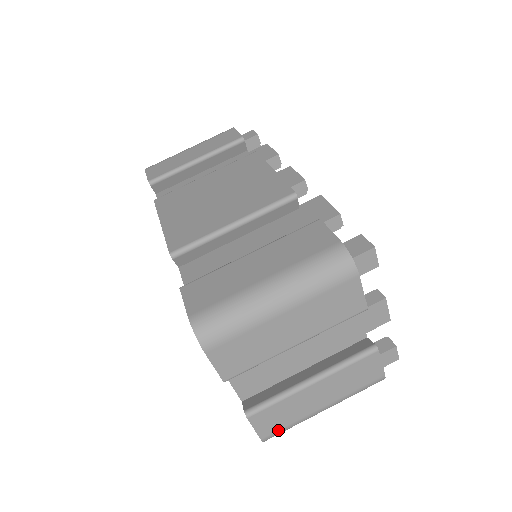
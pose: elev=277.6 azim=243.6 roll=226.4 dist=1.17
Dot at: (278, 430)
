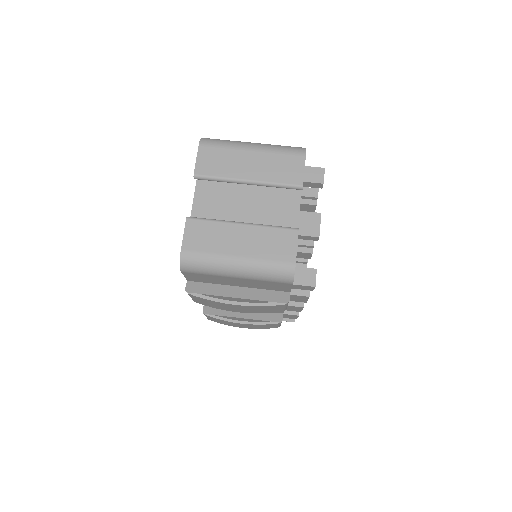
Dot at: (197, 251)
